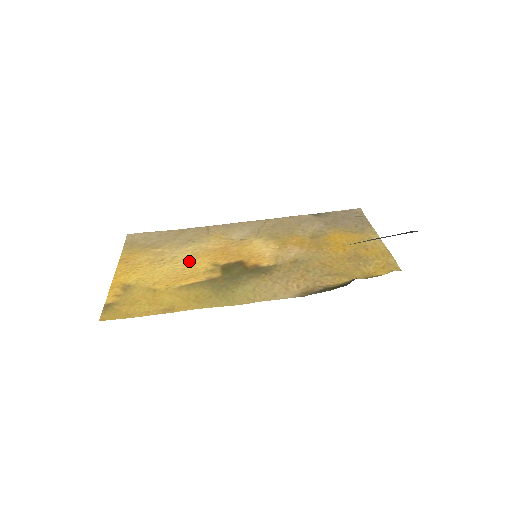
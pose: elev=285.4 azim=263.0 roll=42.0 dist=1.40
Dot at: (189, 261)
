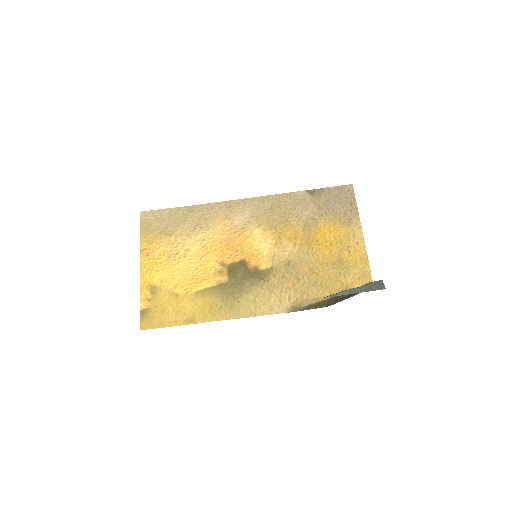
Dot at: (200, 258)
